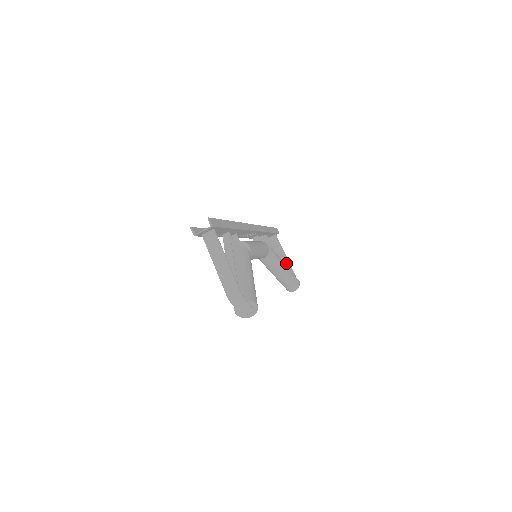
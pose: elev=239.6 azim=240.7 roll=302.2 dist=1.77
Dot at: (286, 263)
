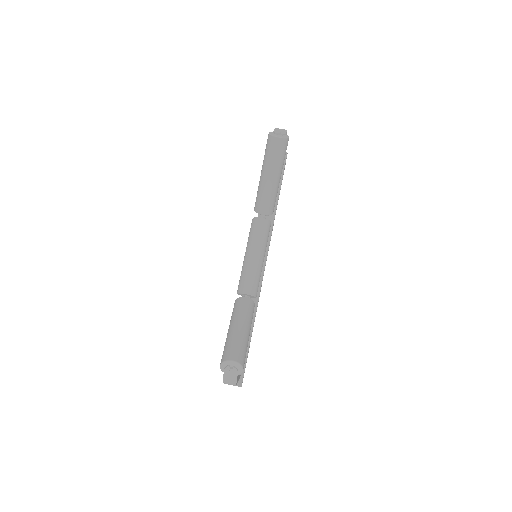
Dot at: occluded
